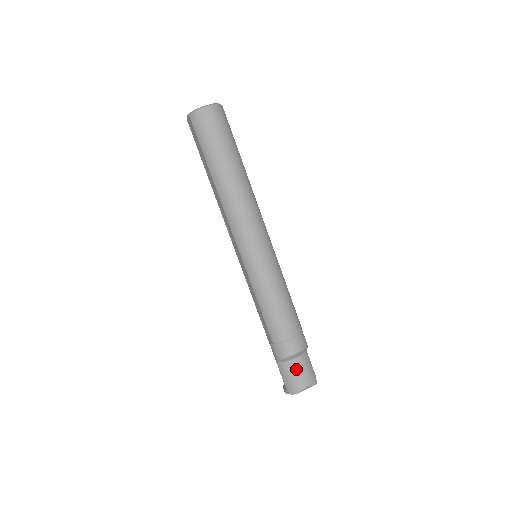
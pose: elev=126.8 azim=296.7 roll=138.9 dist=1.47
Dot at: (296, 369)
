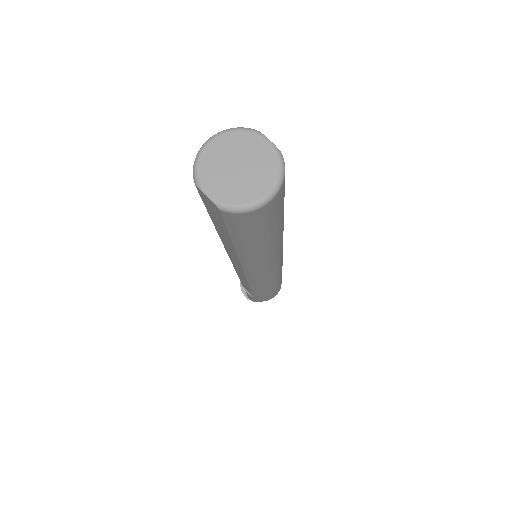
Dot at: occluded
